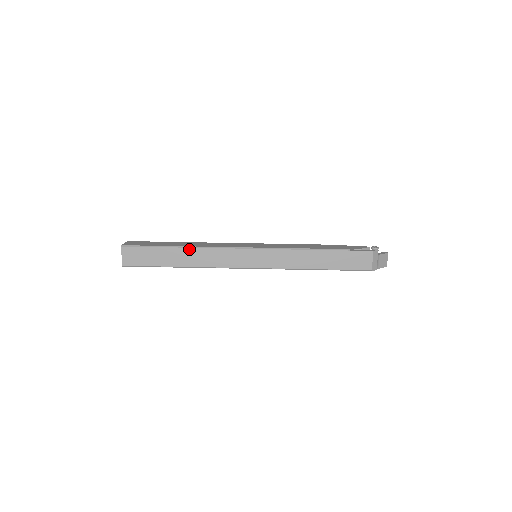
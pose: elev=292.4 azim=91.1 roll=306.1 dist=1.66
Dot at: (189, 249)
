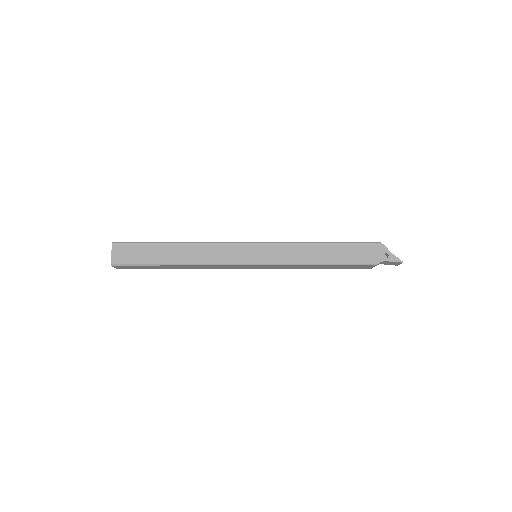
Dot at: occluded
